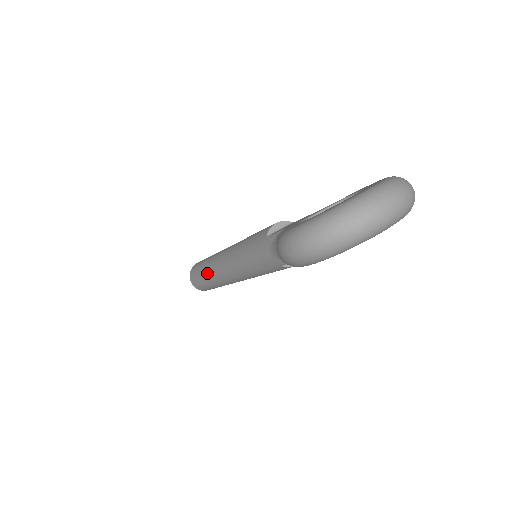
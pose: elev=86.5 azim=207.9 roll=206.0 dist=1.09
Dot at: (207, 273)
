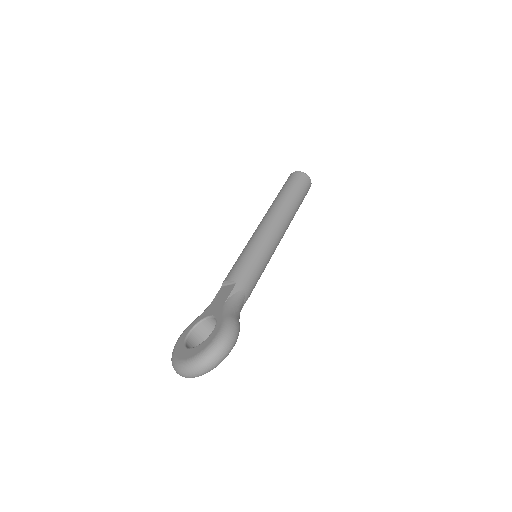
Dot at: occluded
